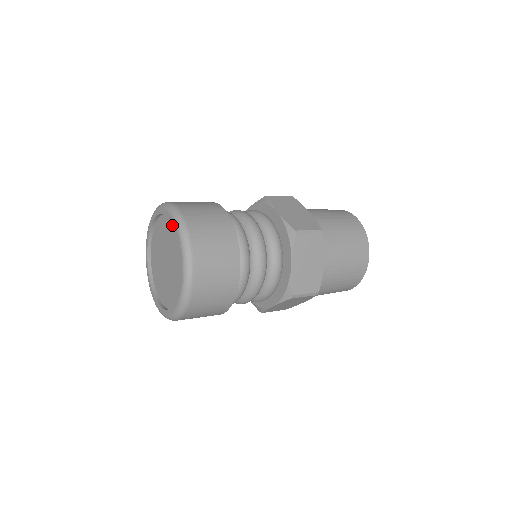
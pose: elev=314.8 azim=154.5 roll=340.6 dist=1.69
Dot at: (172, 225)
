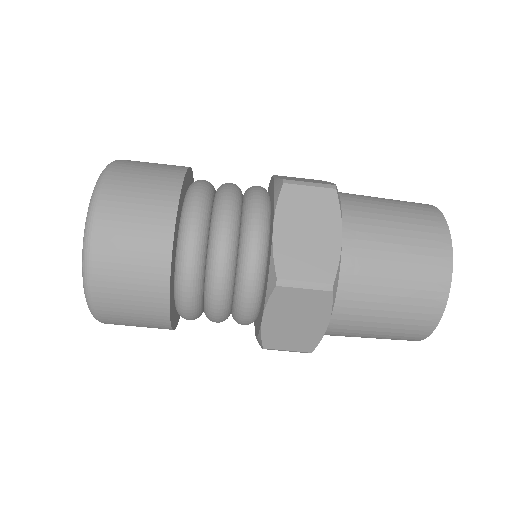
Dot at: occluded
